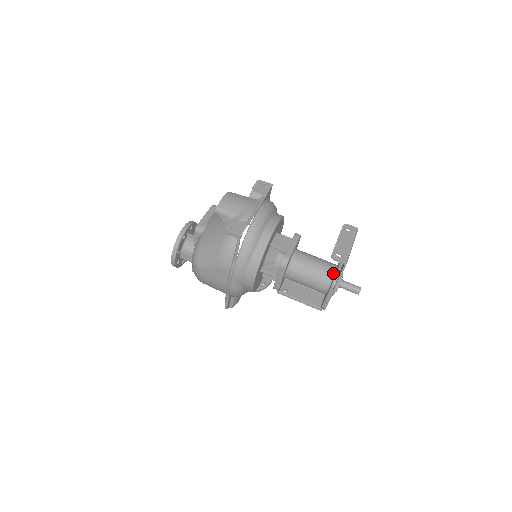
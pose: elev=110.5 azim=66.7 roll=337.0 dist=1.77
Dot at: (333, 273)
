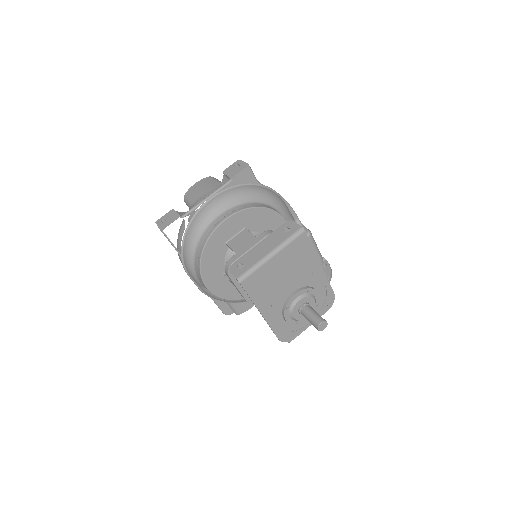
Dot at: occluded
